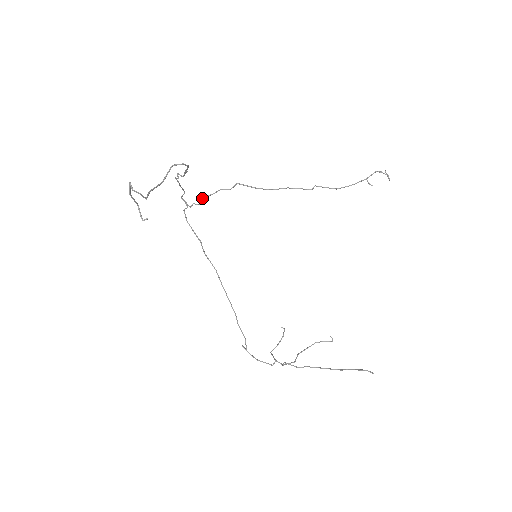
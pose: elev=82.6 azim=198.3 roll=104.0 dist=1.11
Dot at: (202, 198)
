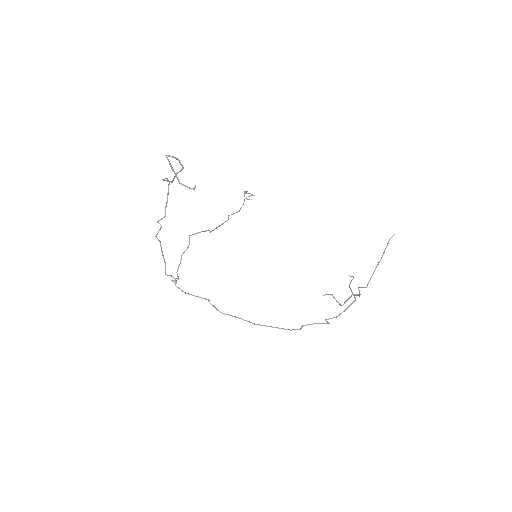
Dot at: (176, 272)
